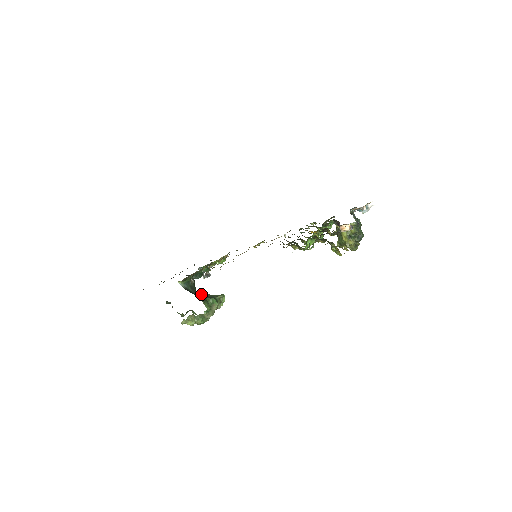
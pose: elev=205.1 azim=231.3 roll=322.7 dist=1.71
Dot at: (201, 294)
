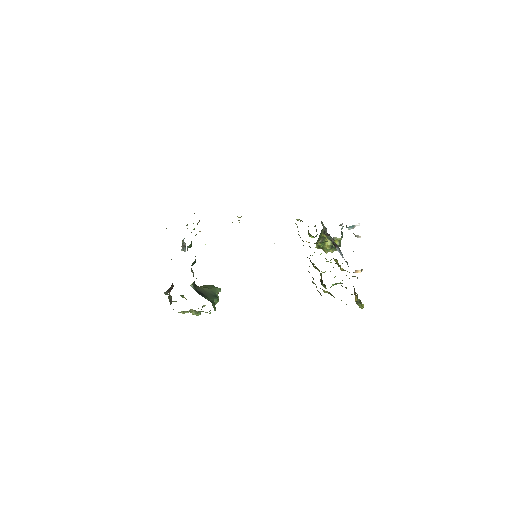
Dot at: (203, 290)
